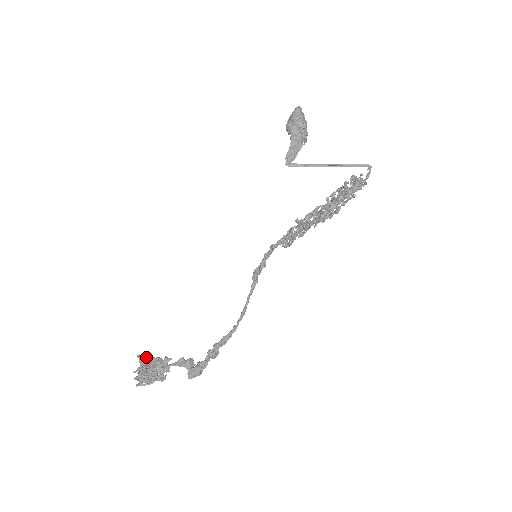
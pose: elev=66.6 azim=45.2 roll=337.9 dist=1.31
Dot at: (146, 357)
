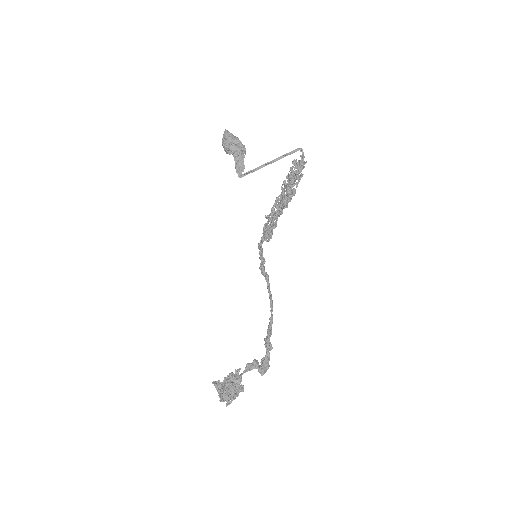
Dot at: (218, 381)
